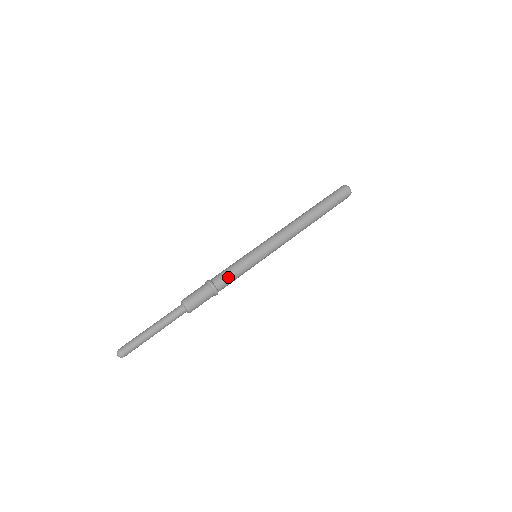
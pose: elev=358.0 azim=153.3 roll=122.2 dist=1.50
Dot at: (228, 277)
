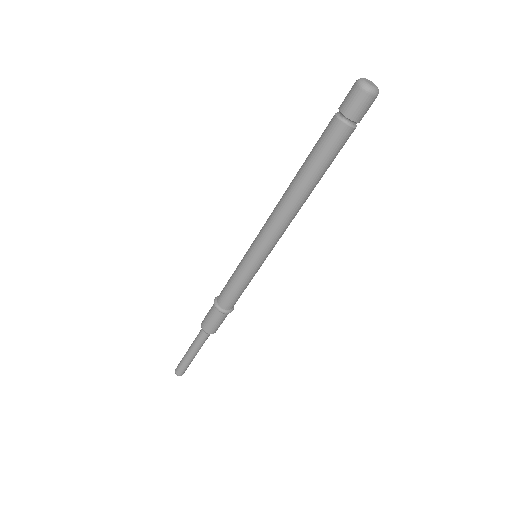
Dot at: (230, 296)
